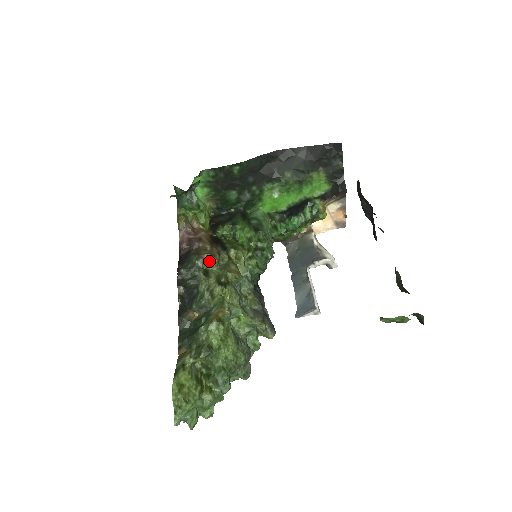
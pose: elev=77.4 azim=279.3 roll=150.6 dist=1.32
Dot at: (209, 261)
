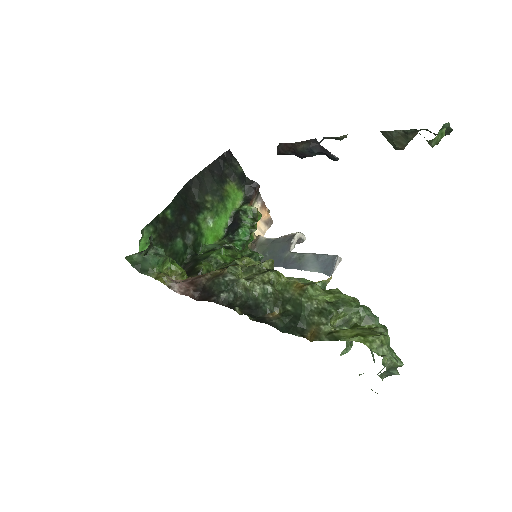
Dot at: (235, 272)
